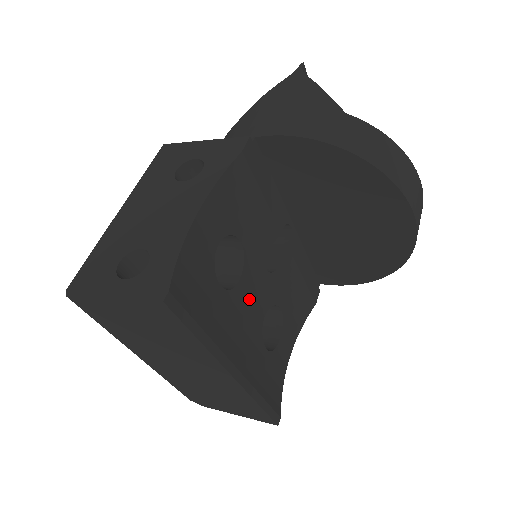
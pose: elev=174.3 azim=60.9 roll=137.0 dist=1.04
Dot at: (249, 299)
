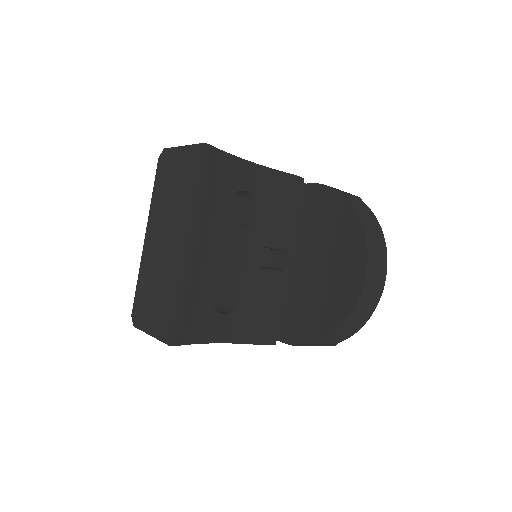
Dot at: (233, 248)
